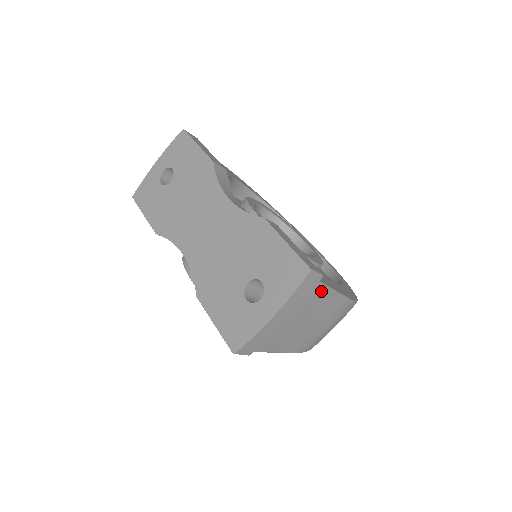
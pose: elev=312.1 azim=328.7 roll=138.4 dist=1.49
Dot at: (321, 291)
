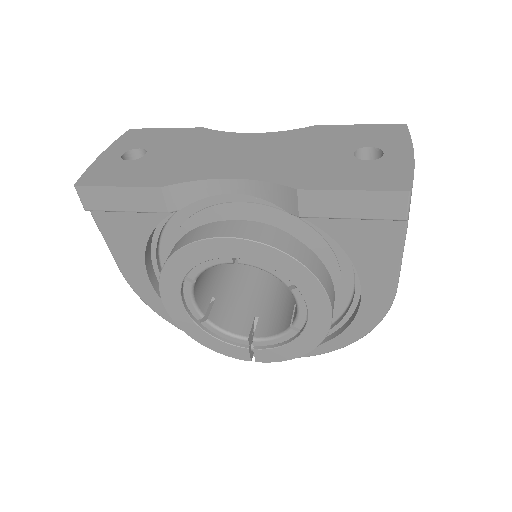
Dot at: occluded
